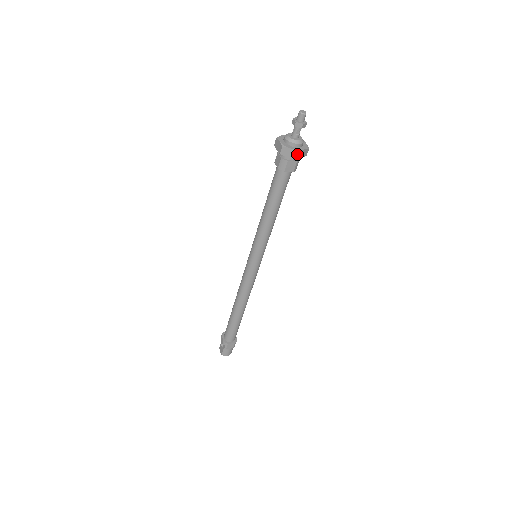
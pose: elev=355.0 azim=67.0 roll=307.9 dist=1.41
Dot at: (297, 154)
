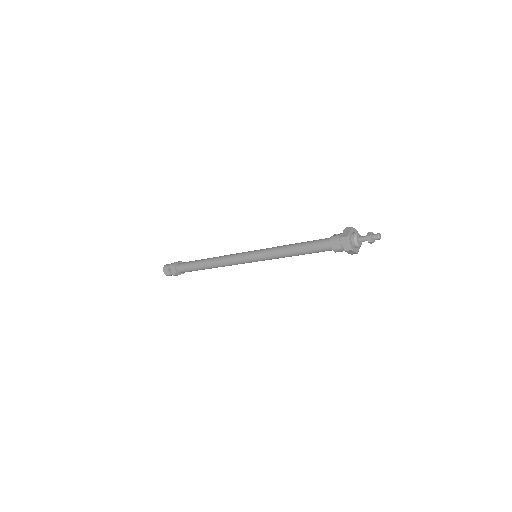
Dot at: occluded
